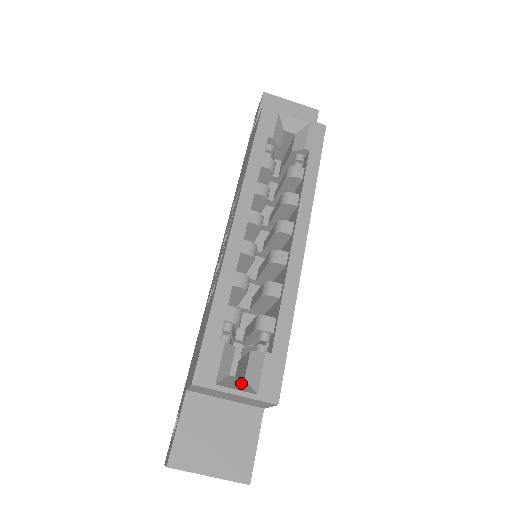
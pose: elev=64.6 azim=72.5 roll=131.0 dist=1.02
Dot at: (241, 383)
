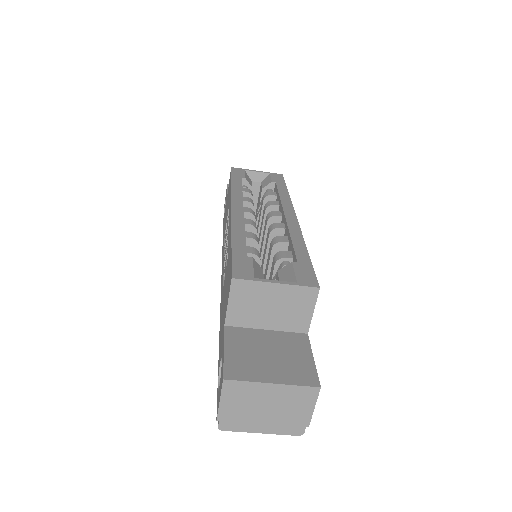
Dot at: occluded
